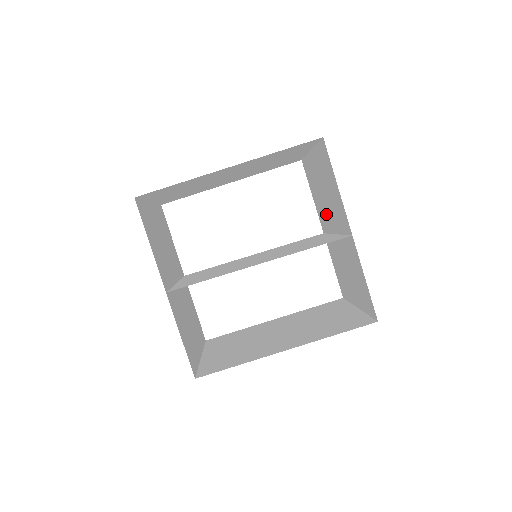
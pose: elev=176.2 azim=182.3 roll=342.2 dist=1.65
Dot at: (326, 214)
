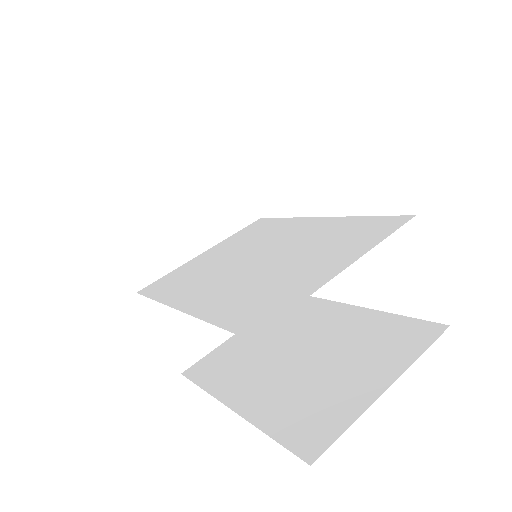
Dot at: occluded
